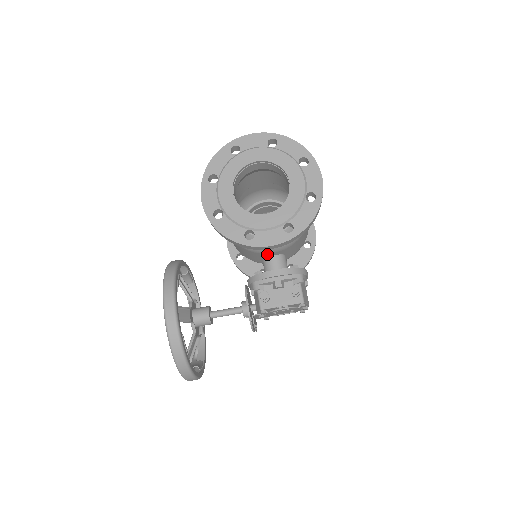
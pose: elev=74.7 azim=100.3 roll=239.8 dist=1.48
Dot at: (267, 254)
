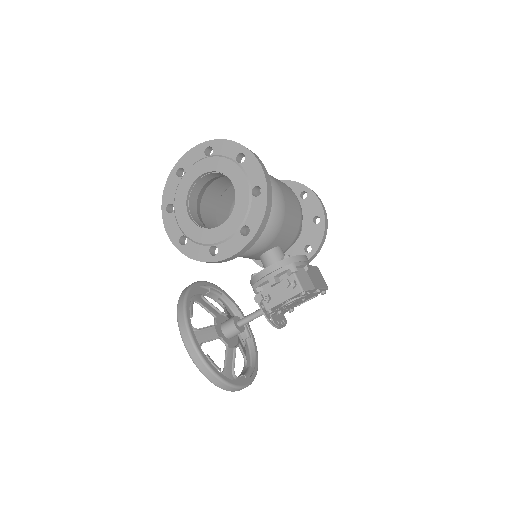
Dot at: (258, 254)
